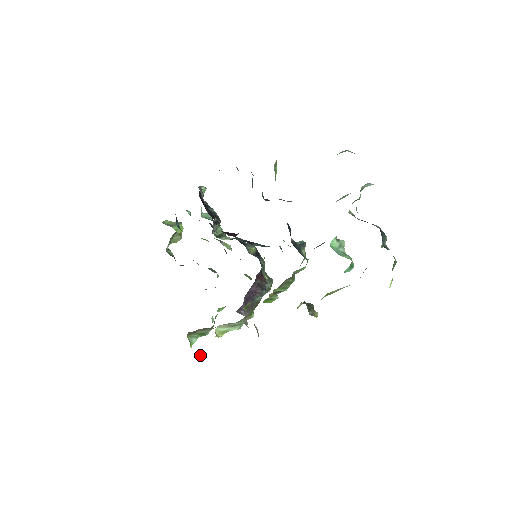
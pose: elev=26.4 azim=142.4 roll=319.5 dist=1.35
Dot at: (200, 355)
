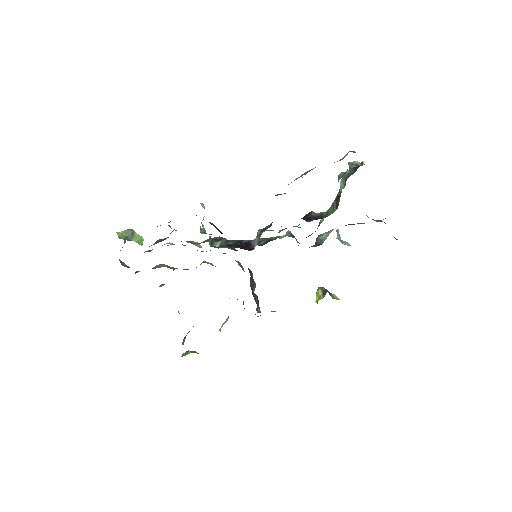
Dot at: (193, 352)
